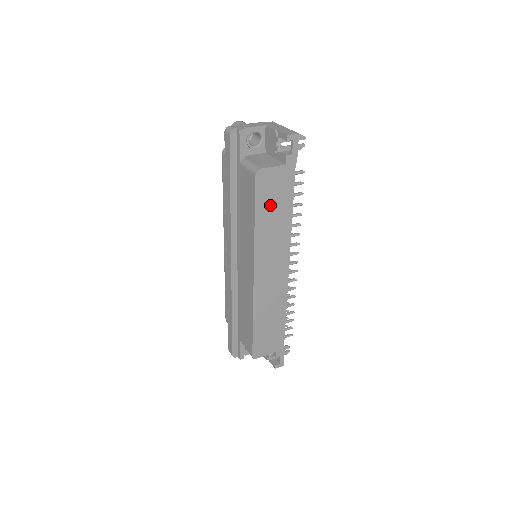
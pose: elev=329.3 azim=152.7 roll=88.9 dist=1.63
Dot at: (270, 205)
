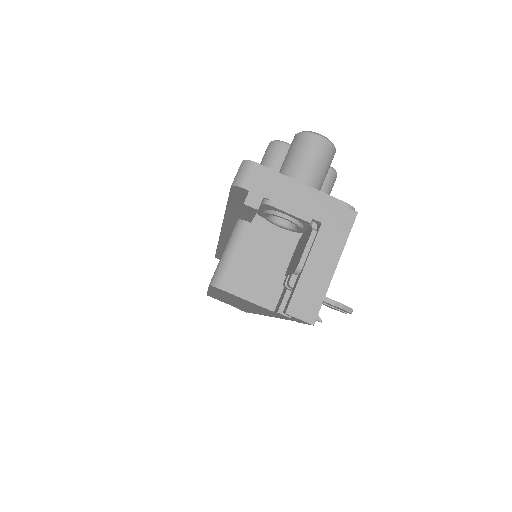
Dot at: occluded
